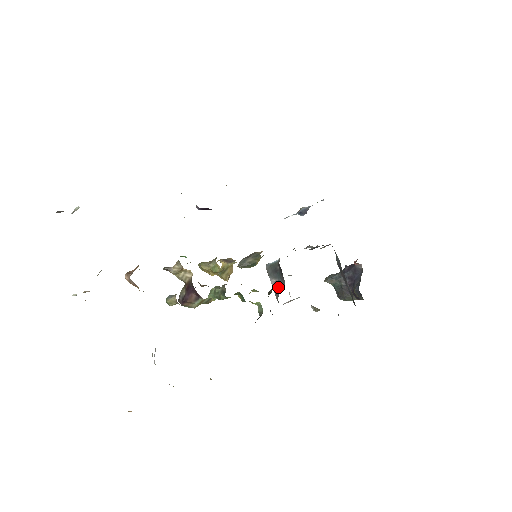
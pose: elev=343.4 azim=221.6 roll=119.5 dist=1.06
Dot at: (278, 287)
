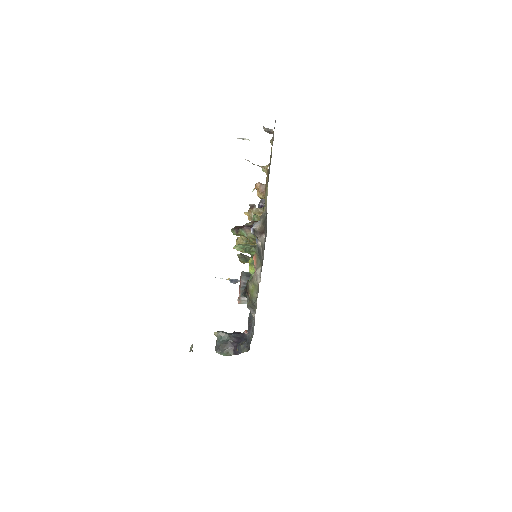
Dot at: (245, 286)
